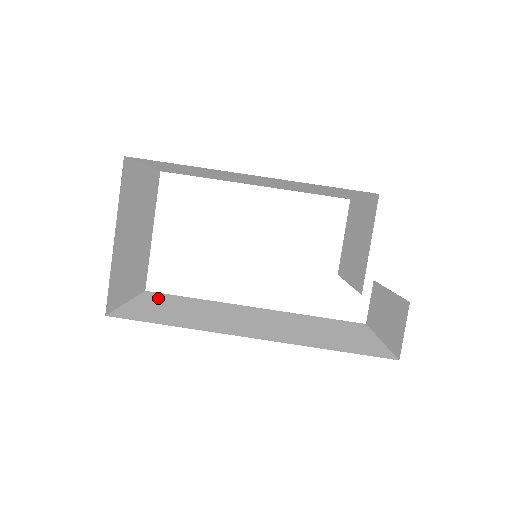
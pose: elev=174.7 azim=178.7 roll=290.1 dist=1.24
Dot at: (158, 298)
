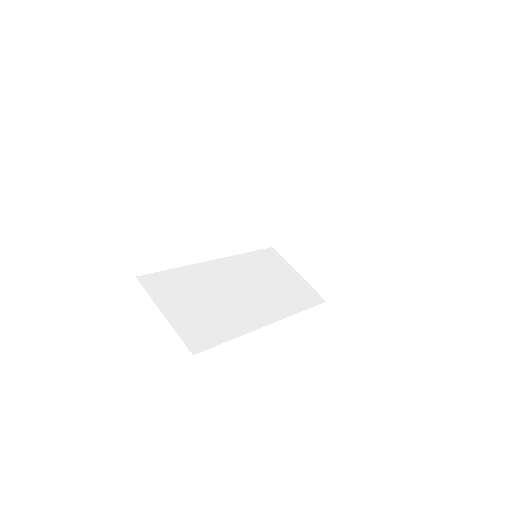
Dot at: (163, 289)
